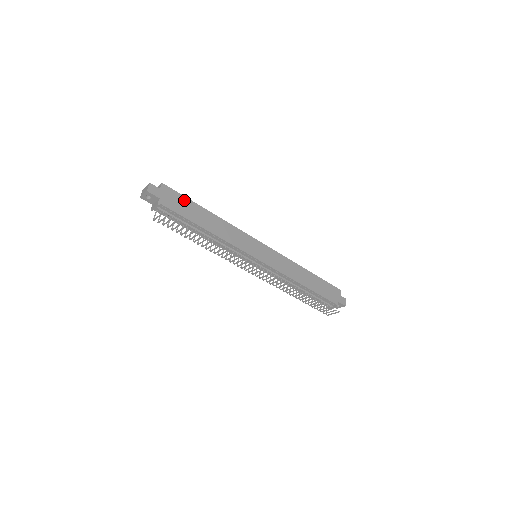
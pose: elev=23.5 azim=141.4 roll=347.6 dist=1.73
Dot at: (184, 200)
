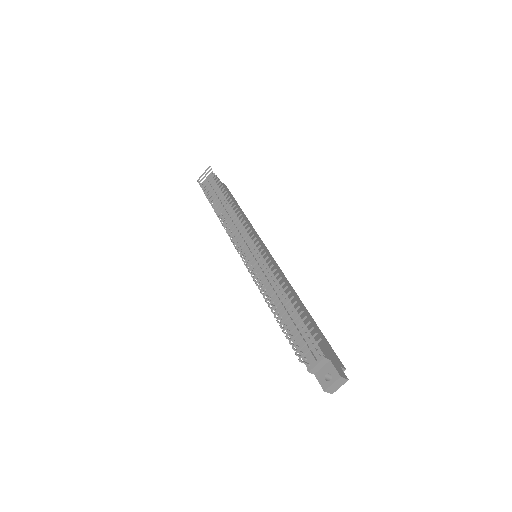
Dot at: (231, 196)
